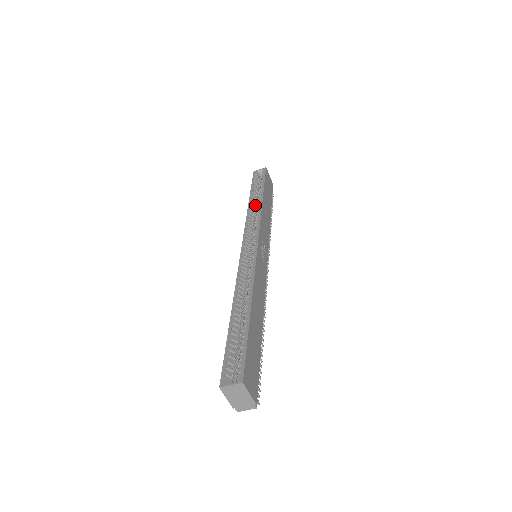
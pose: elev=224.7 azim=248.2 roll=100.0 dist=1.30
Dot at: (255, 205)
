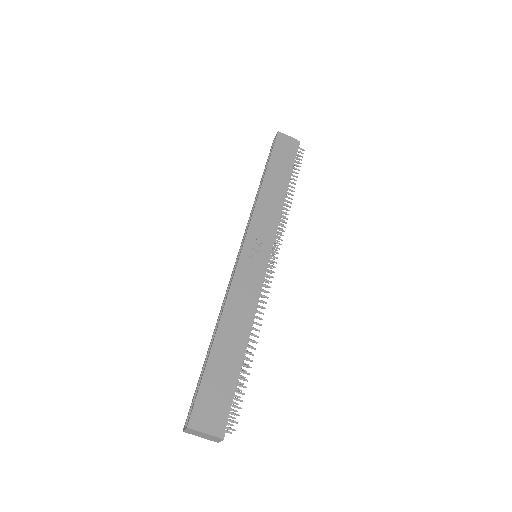
Dot at: occluded
